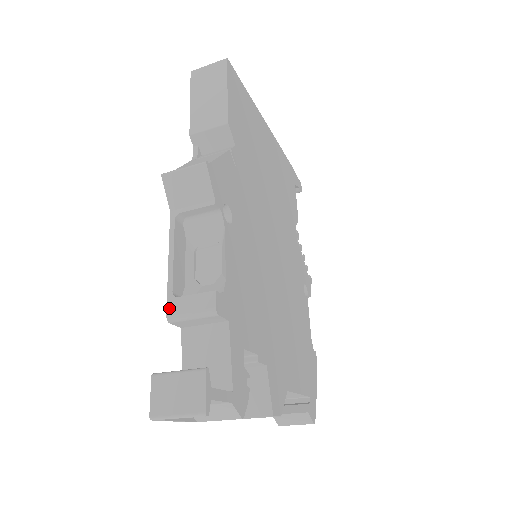
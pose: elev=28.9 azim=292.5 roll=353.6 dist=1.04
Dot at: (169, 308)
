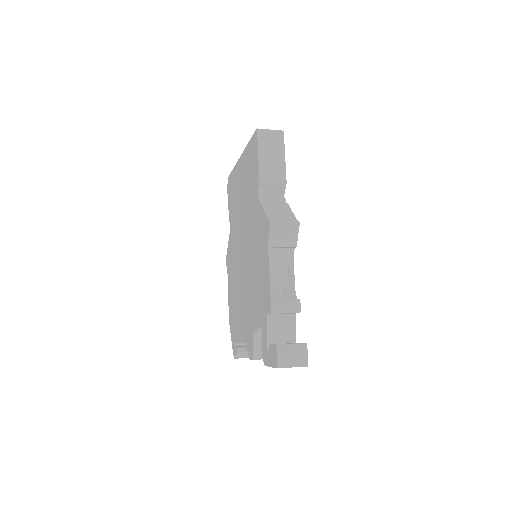
Dot at: (273, 306)
